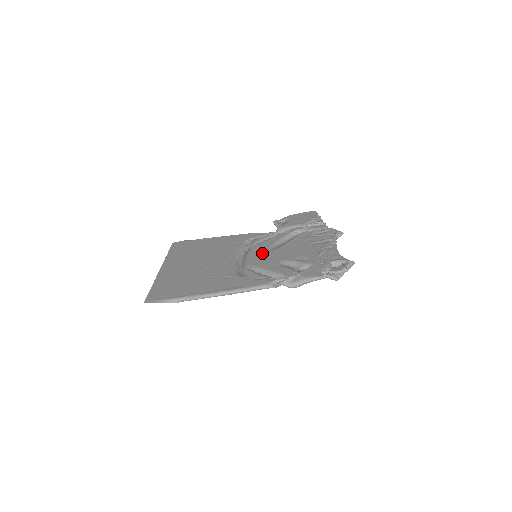
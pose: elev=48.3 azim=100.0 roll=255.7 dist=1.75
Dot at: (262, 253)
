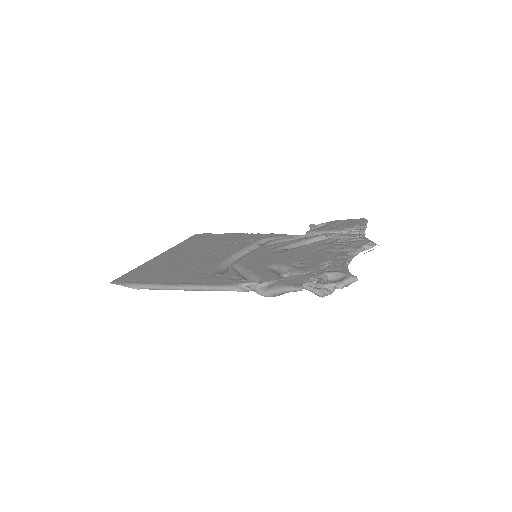
Dot at: (263, 253)
